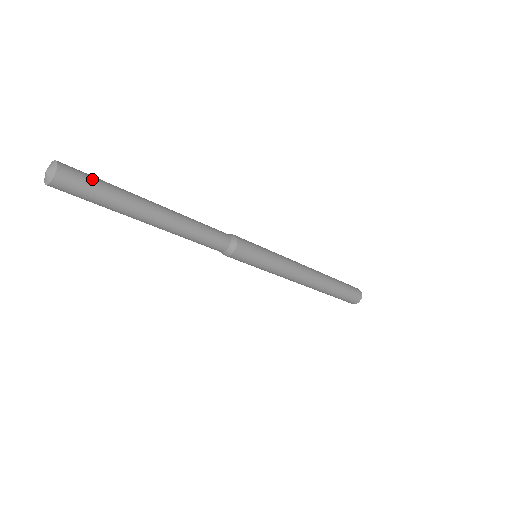
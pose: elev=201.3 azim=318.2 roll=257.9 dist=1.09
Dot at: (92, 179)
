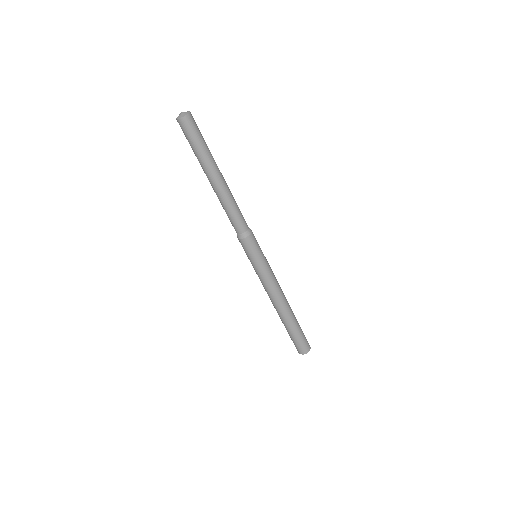
Dot at: (198, 134)
